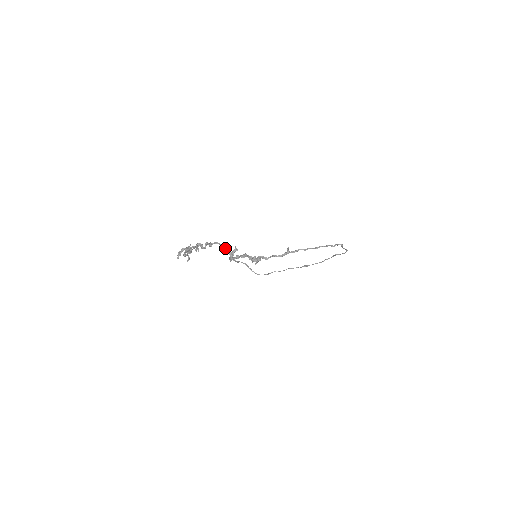
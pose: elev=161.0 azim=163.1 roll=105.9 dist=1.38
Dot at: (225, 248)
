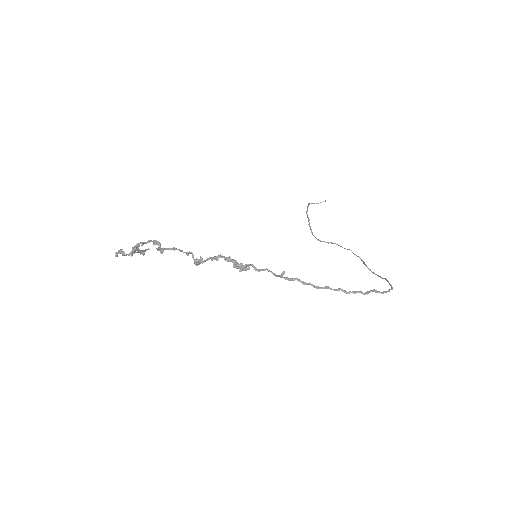
Dot at: (191, 253)
